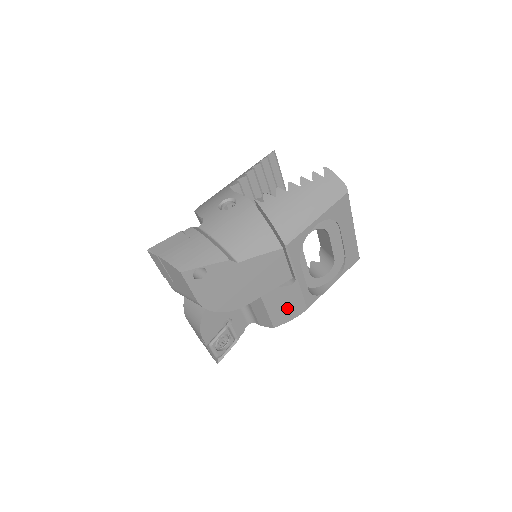
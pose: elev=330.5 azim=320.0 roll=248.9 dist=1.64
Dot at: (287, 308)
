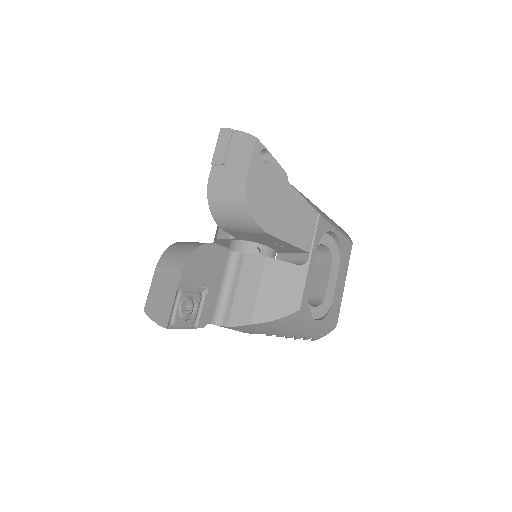
Dot at: (280, 298)
